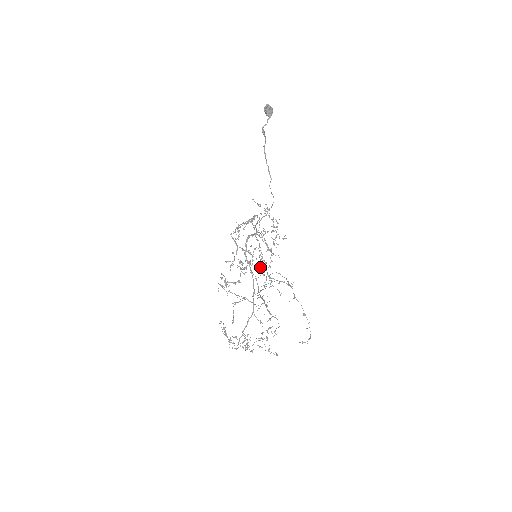
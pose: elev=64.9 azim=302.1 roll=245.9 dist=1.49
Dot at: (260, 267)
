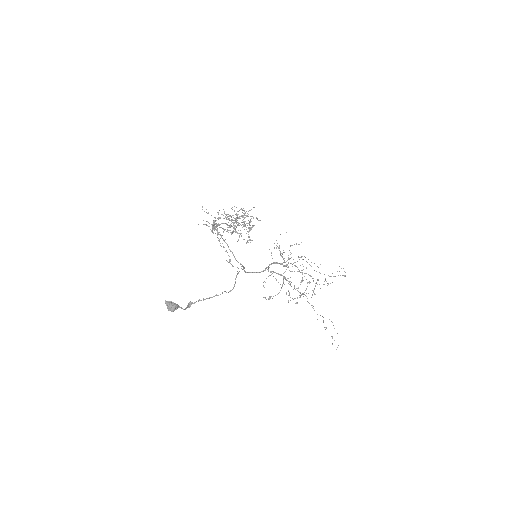
Dot at: occluded
